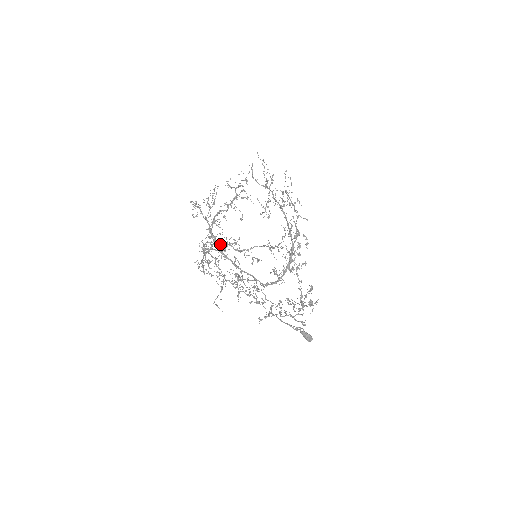
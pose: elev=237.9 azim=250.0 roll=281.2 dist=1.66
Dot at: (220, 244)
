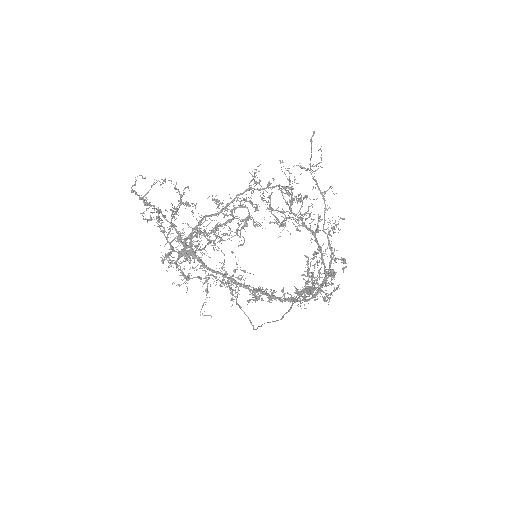
Dot at: (192, 232)
